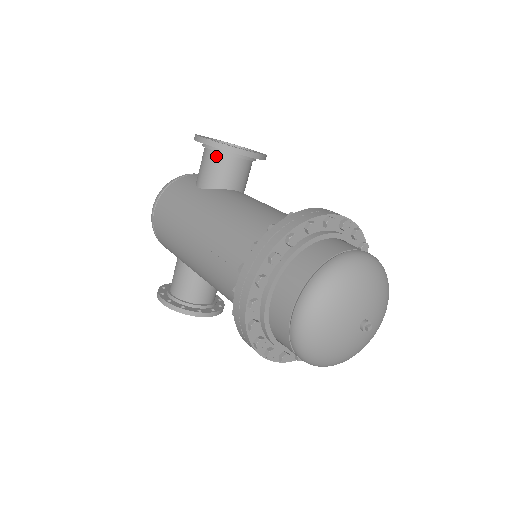
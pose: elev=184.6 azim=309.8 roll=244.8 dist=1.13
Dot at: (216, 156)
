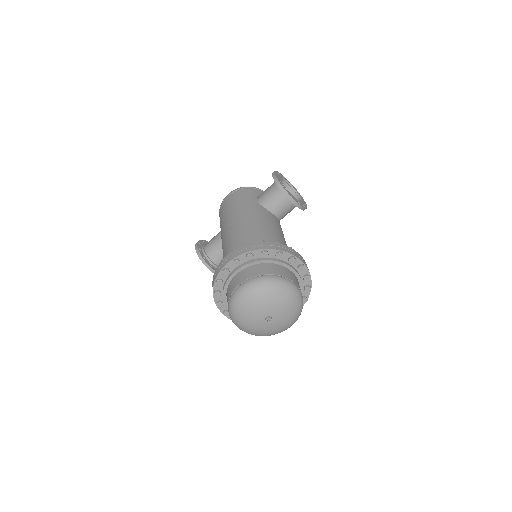
Dot at: (276, 190)
